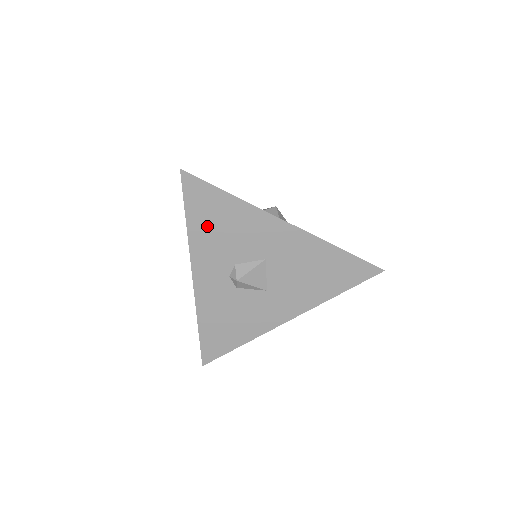
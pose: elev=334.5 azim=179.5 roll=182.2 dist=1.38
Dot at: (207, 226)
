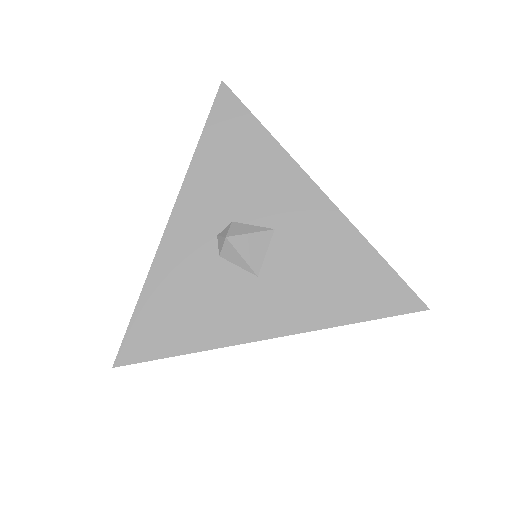
Dot at: (221, 157)
